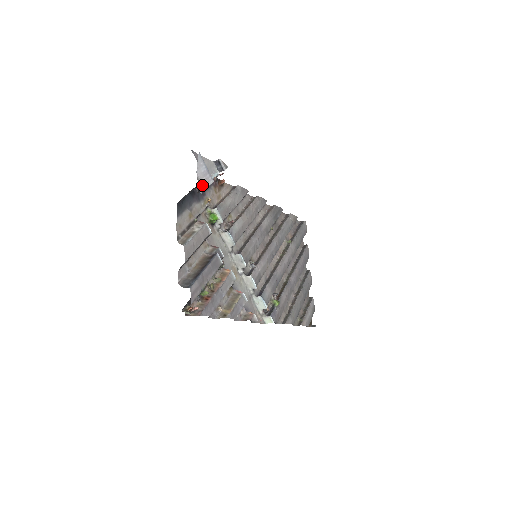
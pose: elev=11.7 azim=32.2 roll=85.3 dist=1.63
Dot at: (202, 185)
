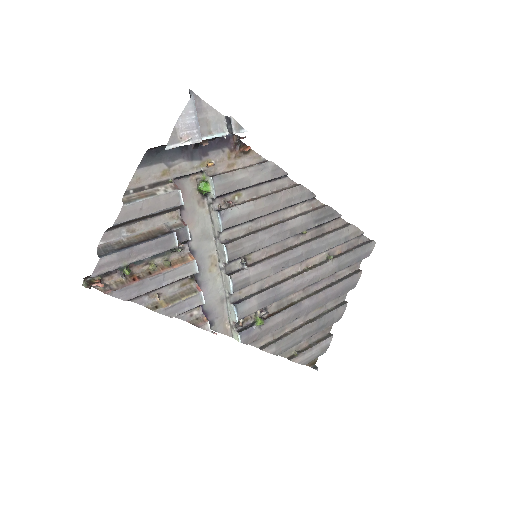
Dot at: (179, 140)
